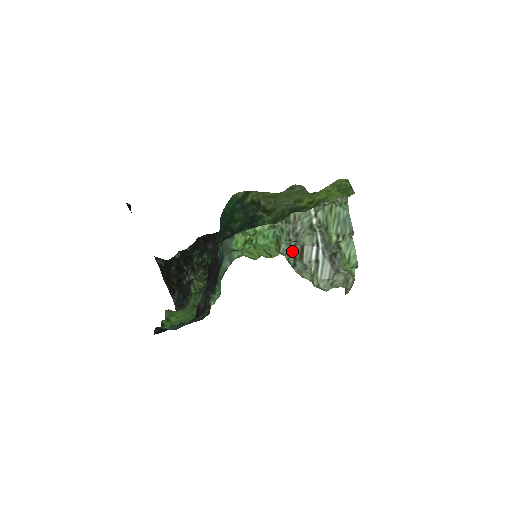
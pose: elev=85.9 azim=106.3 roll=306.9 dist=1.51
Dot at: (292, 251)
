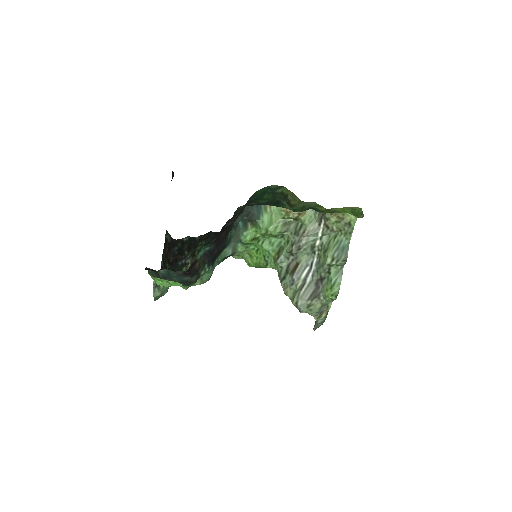
Dot at: (287, 265)
